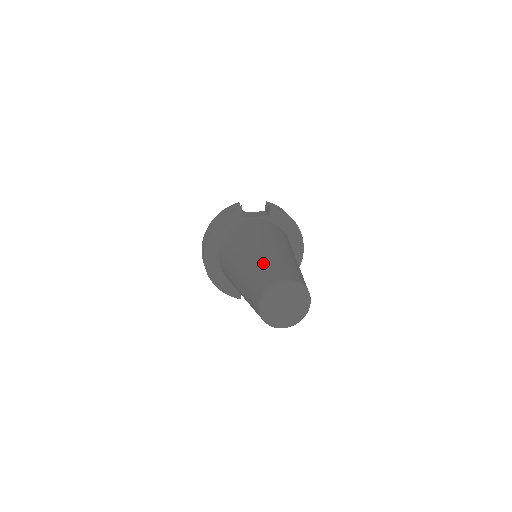
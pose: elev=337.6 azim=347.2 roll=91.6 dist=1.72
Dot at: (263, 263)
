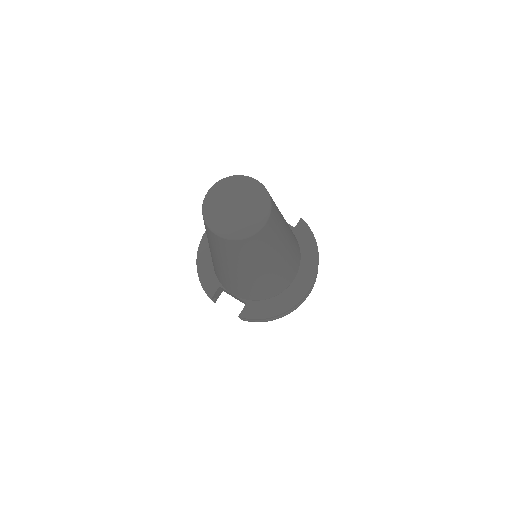
Dot at: occluded
